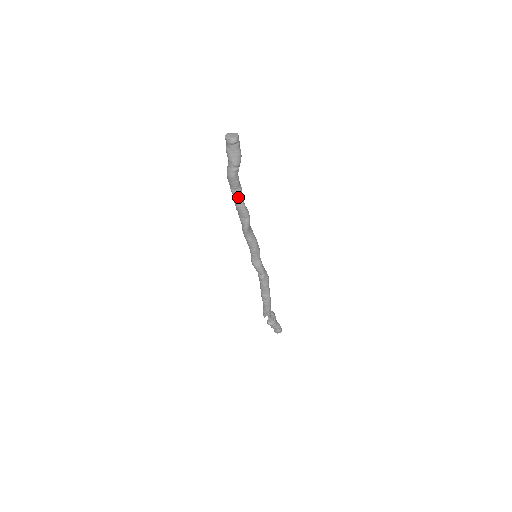
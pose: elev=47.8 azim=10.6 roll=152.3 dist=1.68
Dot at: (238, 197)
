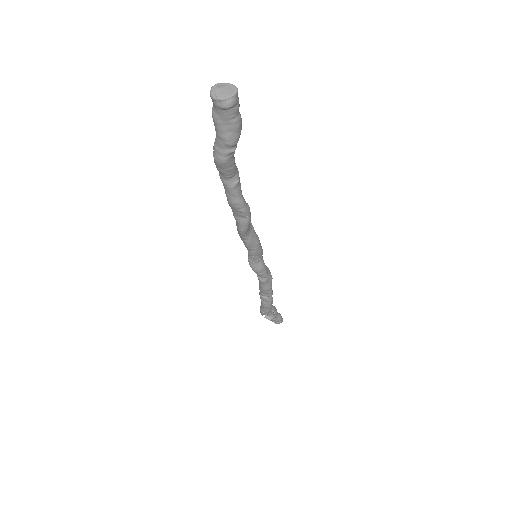
Dot at: (232, 190)
